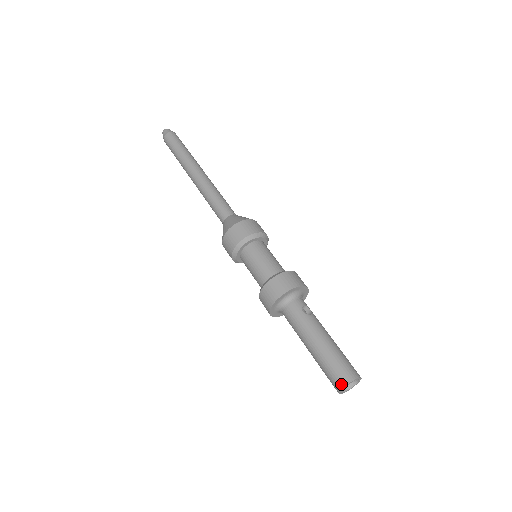
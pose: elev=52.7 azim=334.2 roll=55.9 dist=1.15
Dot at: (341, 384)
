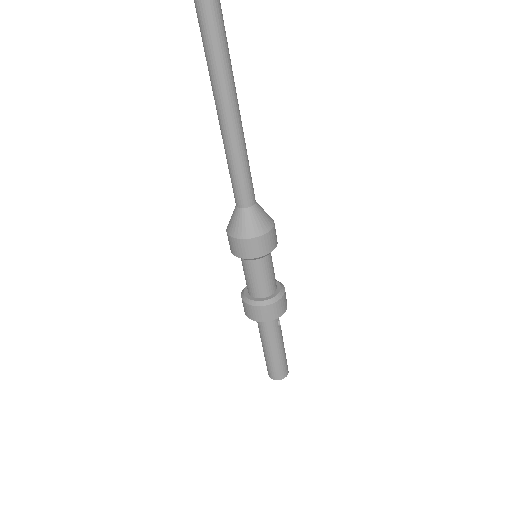
Dot at: (279, 378)
